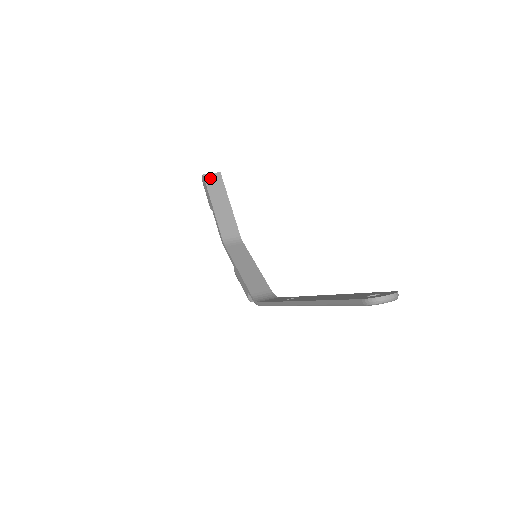
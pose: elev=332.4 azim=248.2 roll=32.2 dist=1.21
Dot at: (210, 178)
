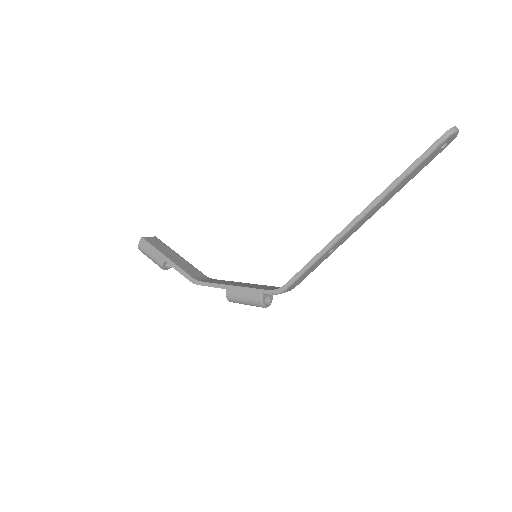
Dot at: (150, 240)
